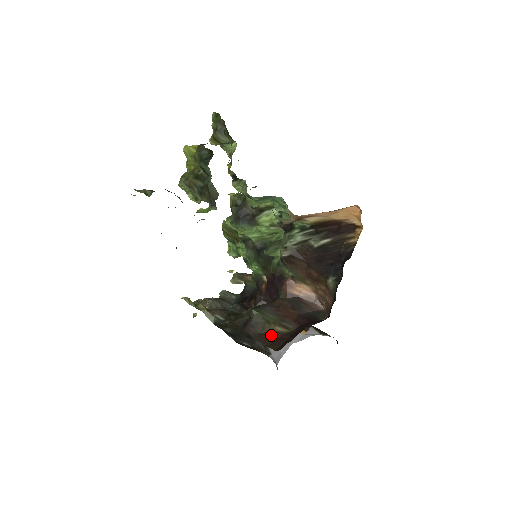
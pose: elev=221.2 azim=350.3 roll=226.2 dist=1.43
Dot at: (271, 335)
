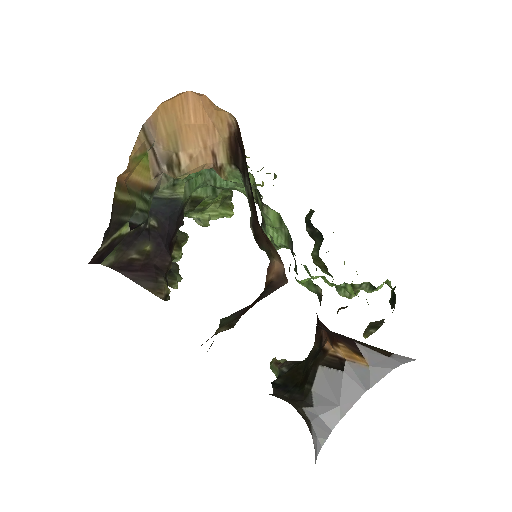
Dot at: occluded
